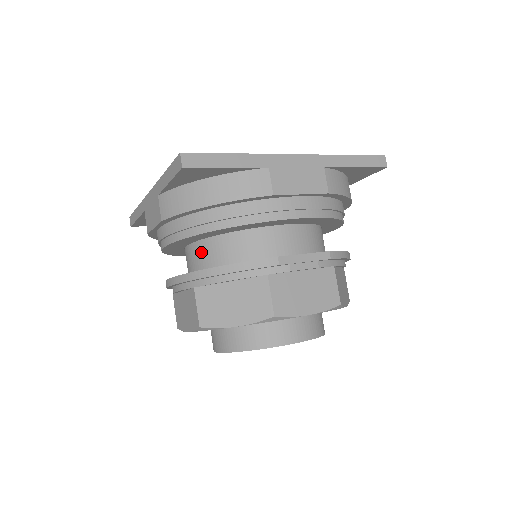
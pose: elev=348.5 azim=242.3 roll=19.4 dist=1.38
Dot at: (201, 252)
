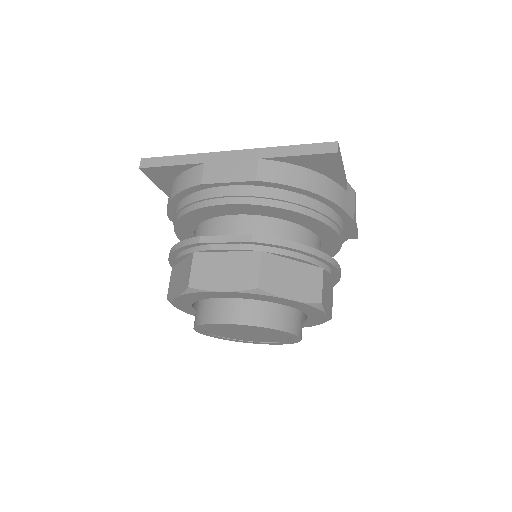
Dot at: occluded
